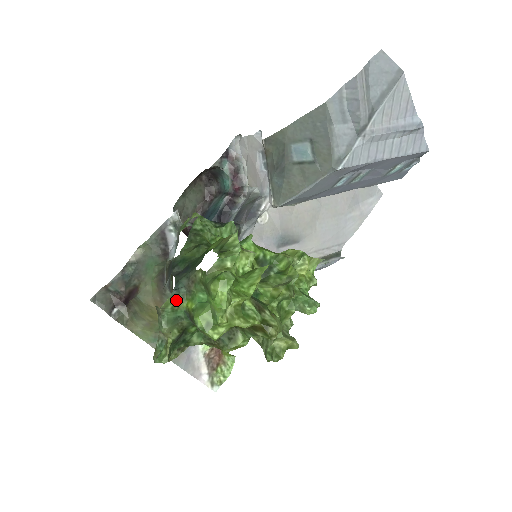
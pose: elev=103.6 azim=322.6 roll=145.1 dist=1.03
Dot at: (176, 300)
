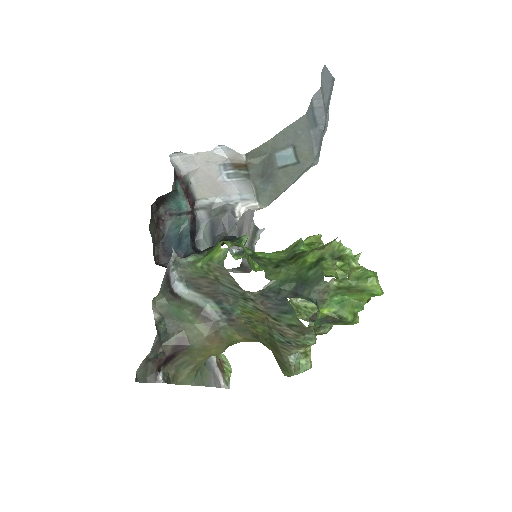
Dot at: (318, 313)
